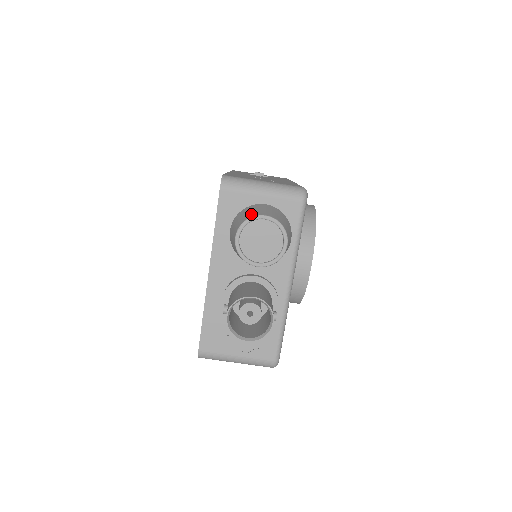
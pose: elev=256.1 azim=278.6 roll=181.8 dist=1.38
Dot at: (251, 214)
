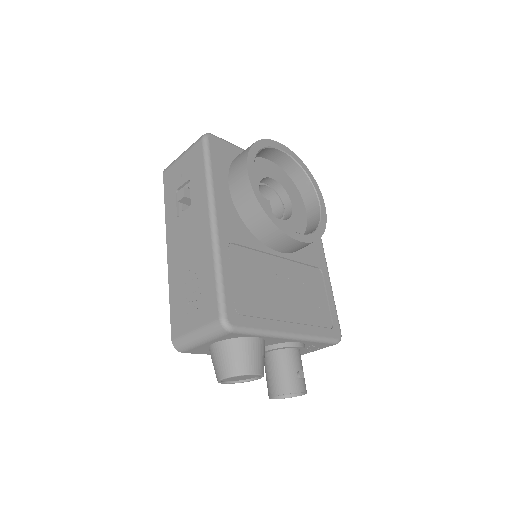
Dot at: (216, 374)
